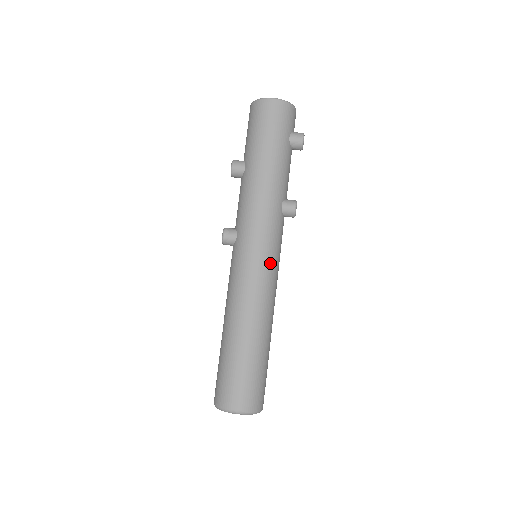
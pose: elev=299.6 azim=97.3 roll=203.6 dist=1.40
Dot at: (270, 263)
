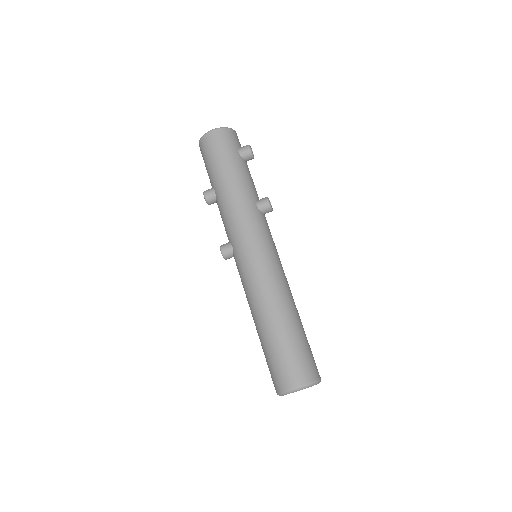
Dot at: (268, 253)
